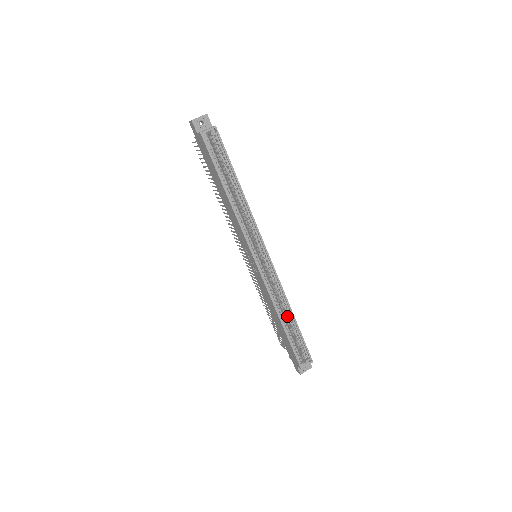
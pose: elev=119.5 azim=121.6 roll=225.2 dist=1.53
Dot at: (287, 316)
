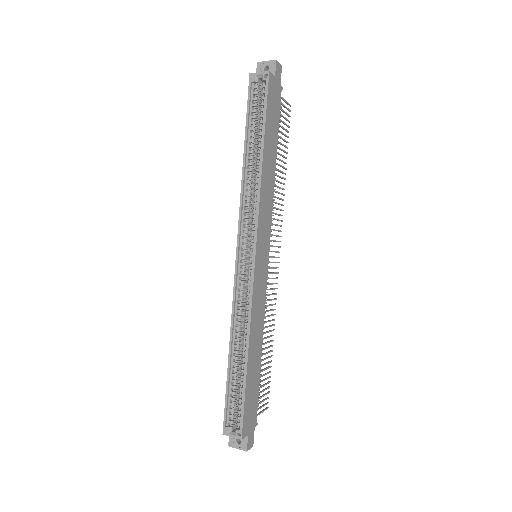
Dot at: (242, 351)
